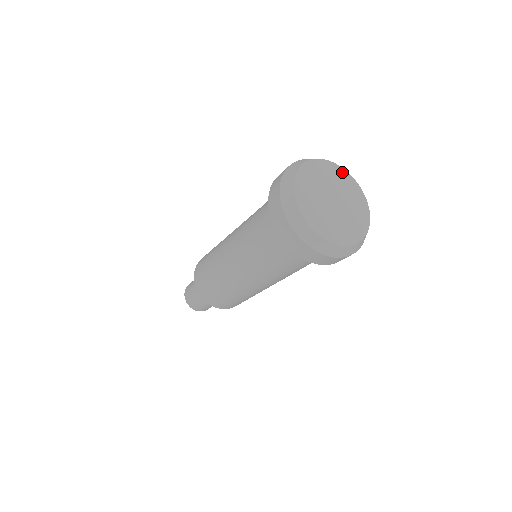
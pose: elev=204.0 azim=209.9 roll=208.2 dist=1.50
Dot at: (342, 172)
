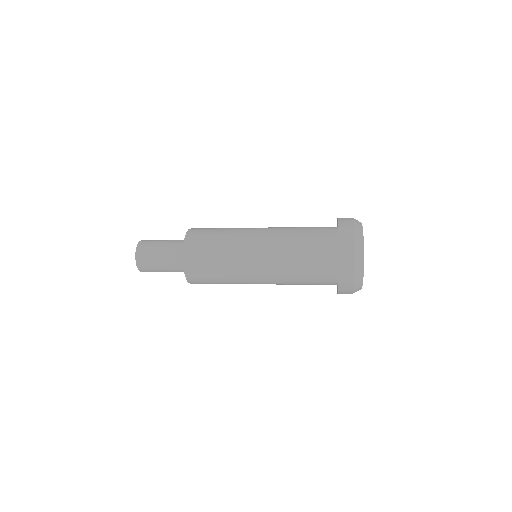
Dot at: occluded
